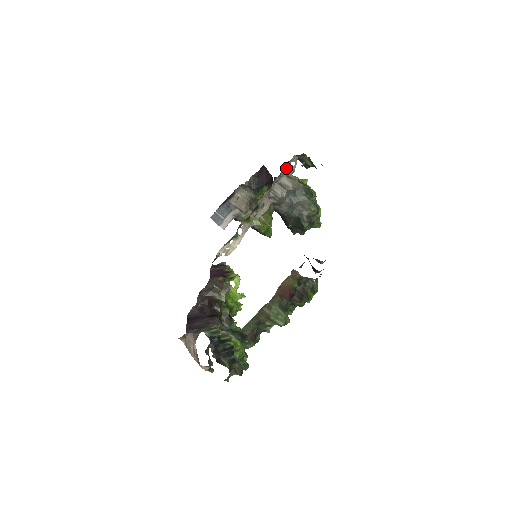
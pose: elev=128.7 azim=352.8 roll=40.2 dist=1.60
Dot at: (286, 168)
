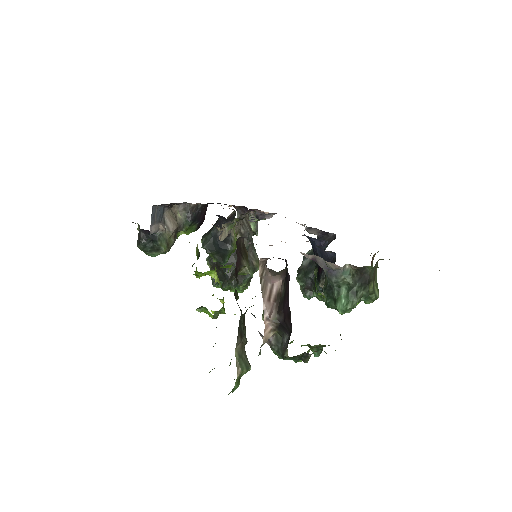
Dot at: occluded
